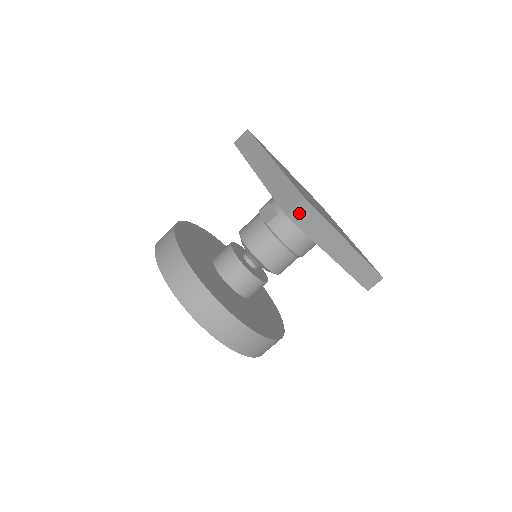
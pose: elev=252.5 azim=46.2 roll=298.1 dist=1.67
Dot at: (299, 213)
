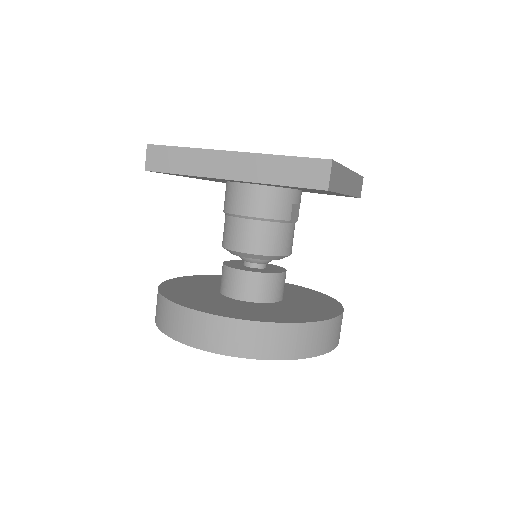
Dot at: (154, 160)
